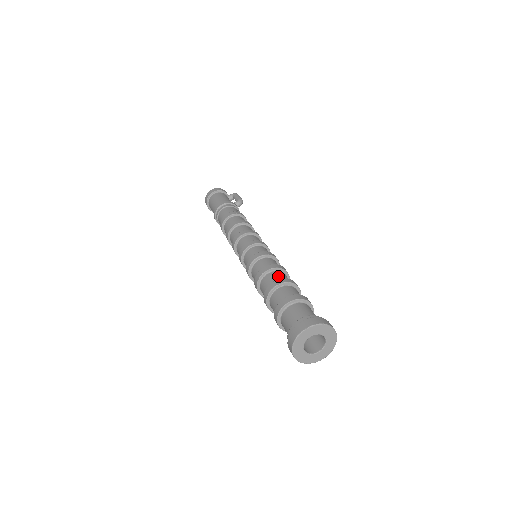
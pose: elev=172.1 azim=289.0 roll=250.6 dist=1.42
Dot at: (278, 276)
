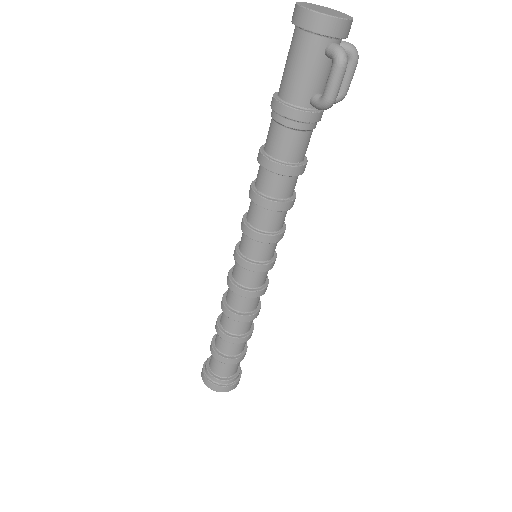
Dot at: (228, 325)
